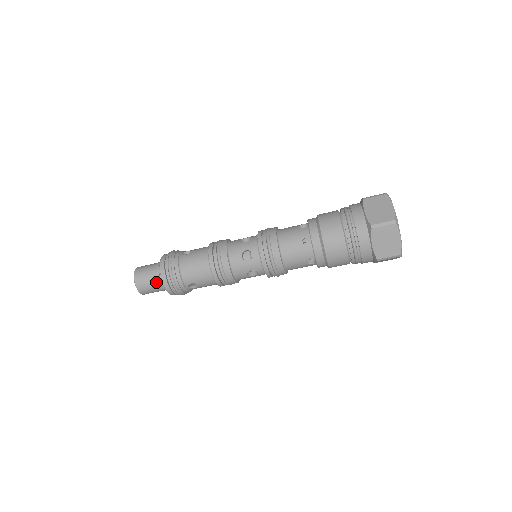
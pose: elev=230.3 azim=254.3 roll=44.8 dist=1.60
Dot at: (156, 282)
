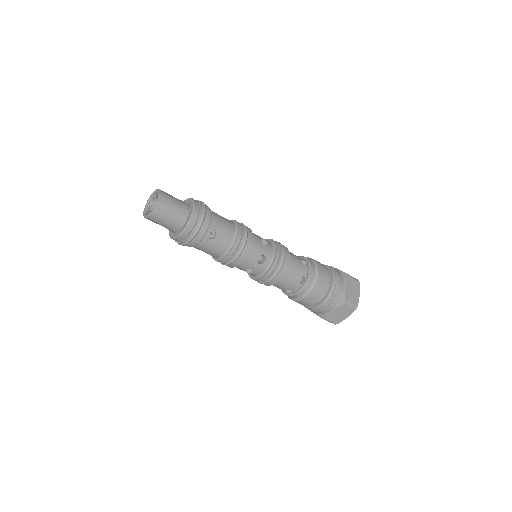
Dot at: (181, 208)
